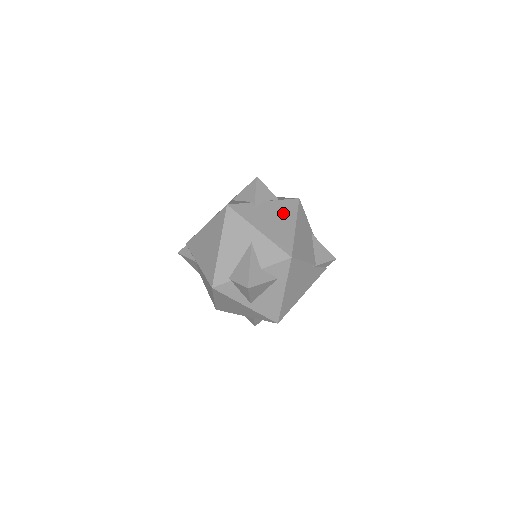
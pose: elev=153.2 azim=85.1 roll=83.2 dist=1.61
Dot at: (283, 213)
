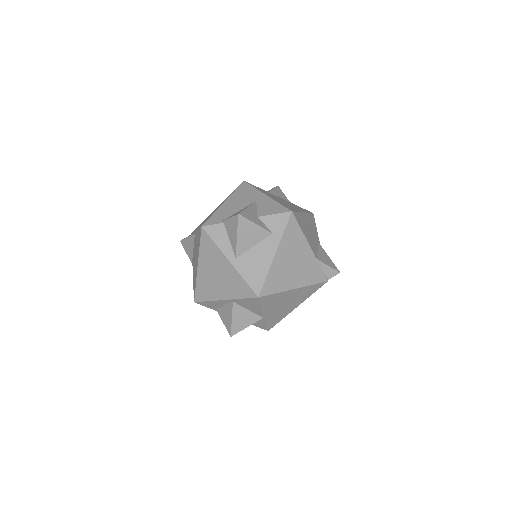
Dot at: (294, 206)
